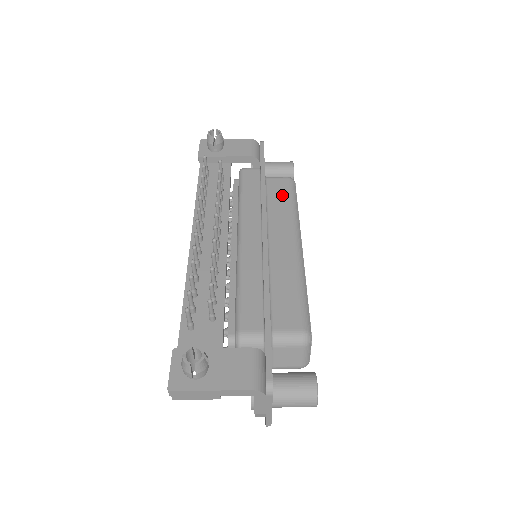
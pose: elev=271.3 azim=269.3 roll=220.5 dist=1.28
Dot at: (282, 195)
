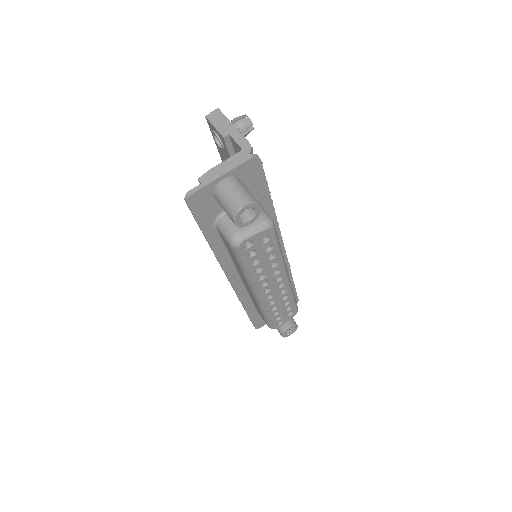
Dot at: occluded
